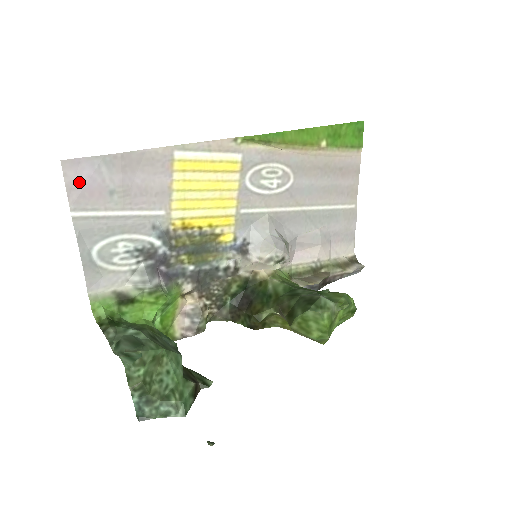
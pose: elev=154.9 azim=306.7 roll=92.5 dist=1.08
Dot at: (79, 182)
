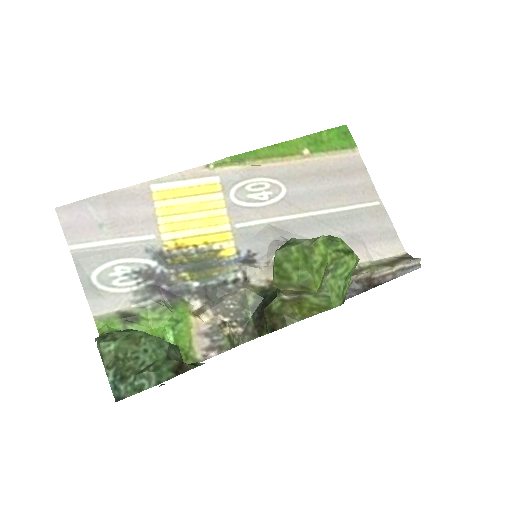
Dot at: (72, 222)
